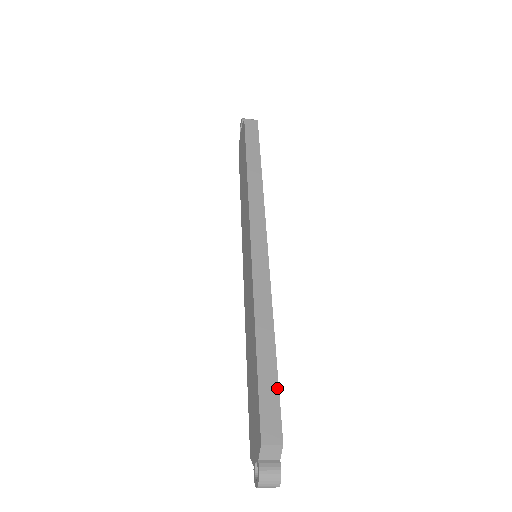
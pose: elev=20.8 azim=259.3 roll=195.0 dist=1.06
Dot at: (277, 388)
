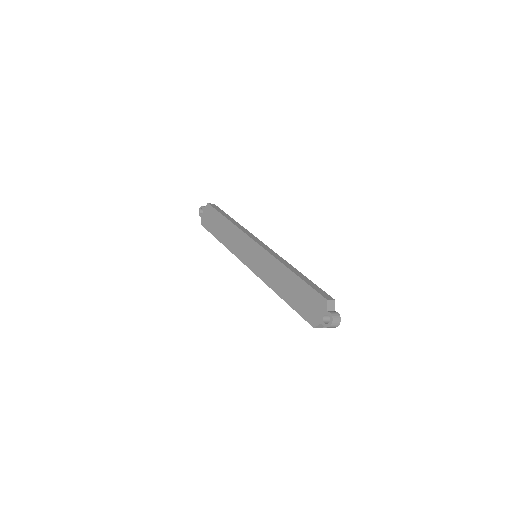
Dot at: (316, 285)
